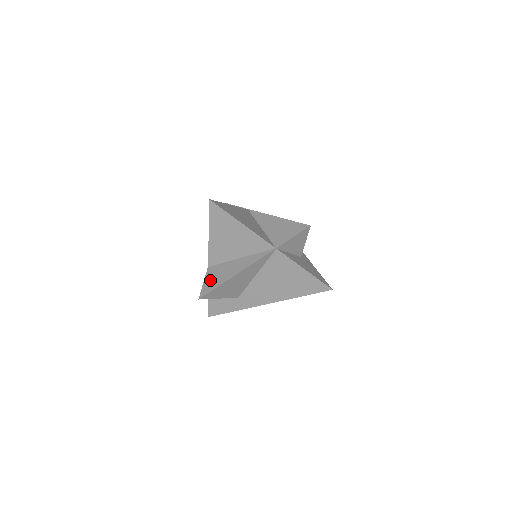
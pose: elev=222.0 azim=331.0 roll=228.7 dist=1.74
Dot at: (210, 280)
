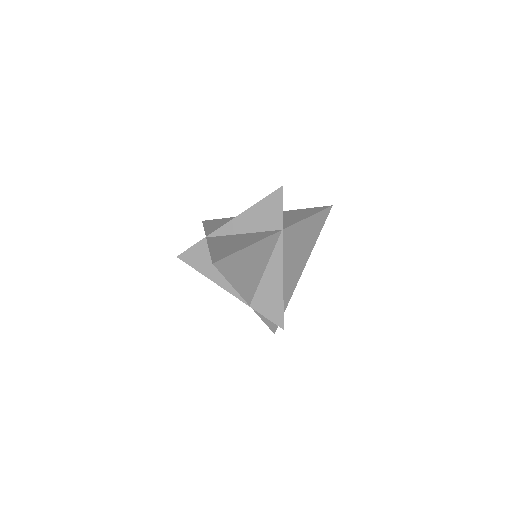
Dot at: (196, 254)
